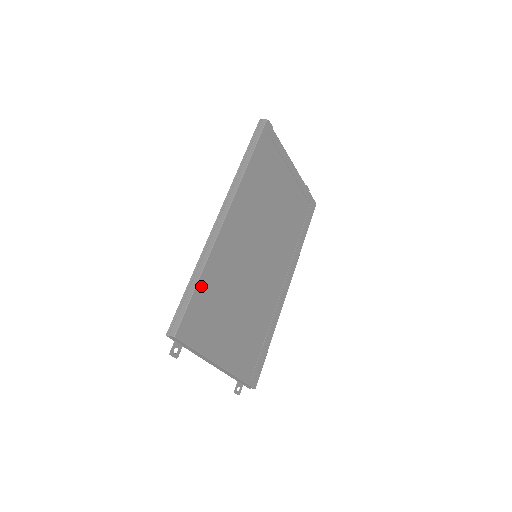
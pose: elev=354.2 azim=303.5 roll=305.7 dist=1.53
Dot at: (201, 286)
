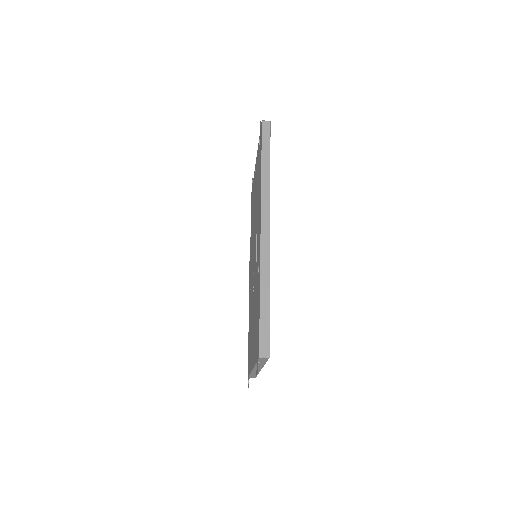
Dot at: occluded
